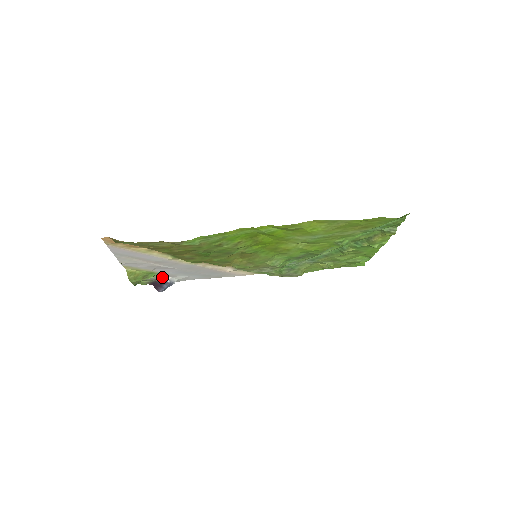
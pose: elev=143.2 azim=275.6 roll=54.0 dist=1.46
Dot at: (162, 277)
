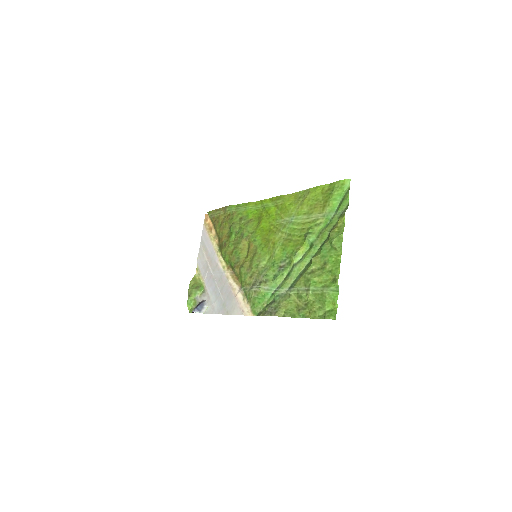
Dot at: (204, 298)
